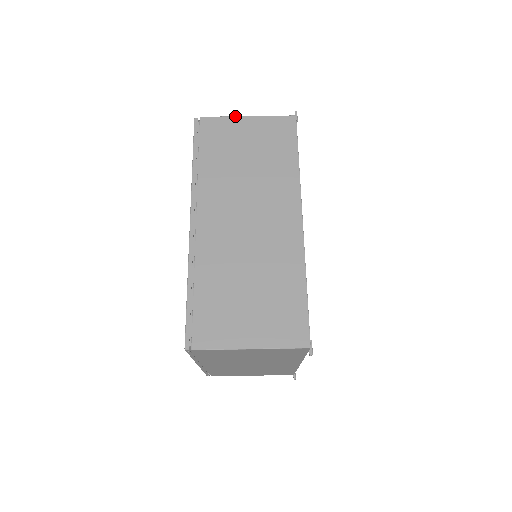
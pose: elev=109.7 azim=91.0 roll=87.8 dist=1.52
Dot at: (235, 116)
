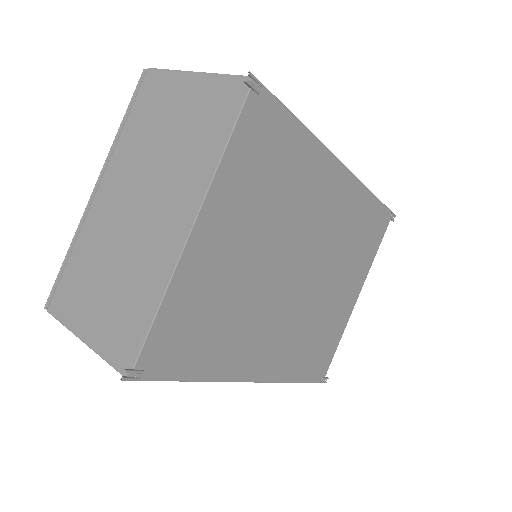
Dot at: occluded
